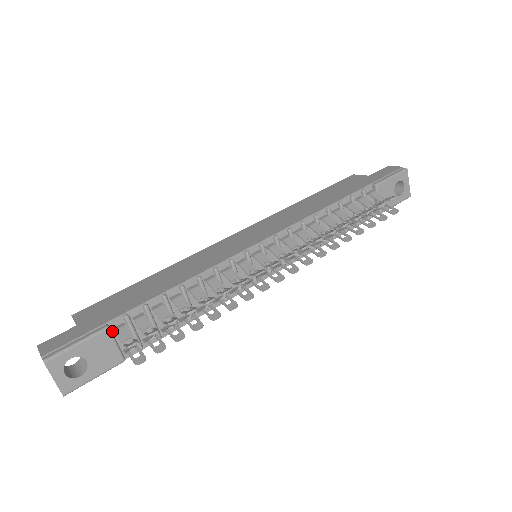
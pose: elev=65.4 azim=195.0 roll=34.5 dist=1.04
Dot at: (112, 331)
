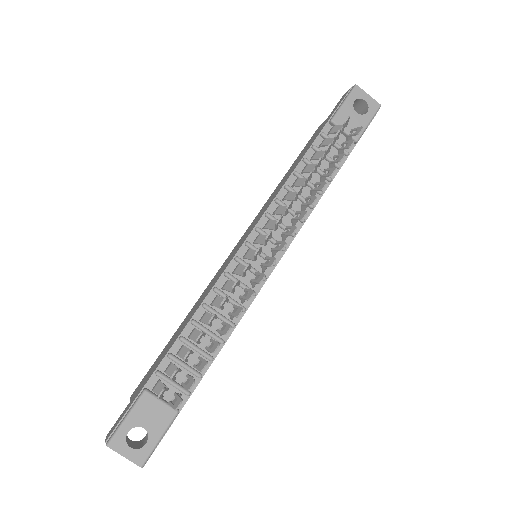
Dot at: (153, 392)
